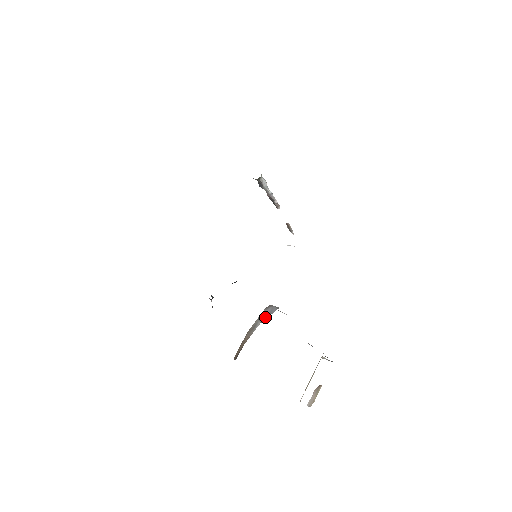
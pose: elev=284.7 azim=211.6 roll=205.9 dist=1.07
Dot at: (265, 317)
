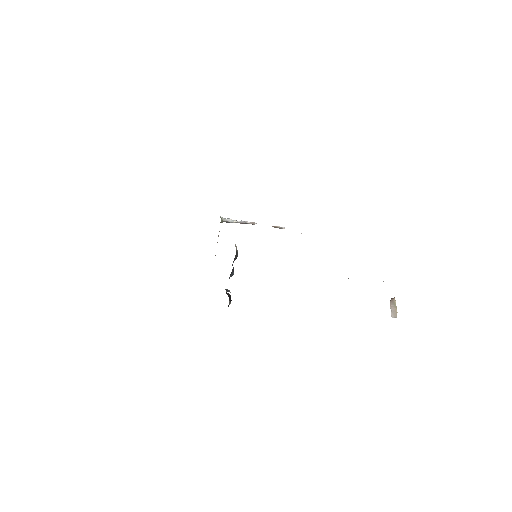
Dot at: occluded
